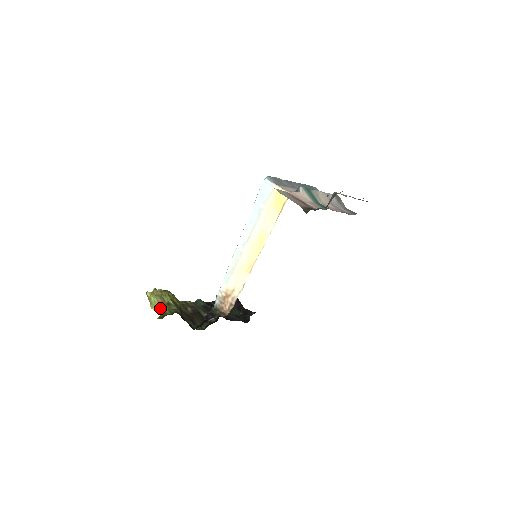
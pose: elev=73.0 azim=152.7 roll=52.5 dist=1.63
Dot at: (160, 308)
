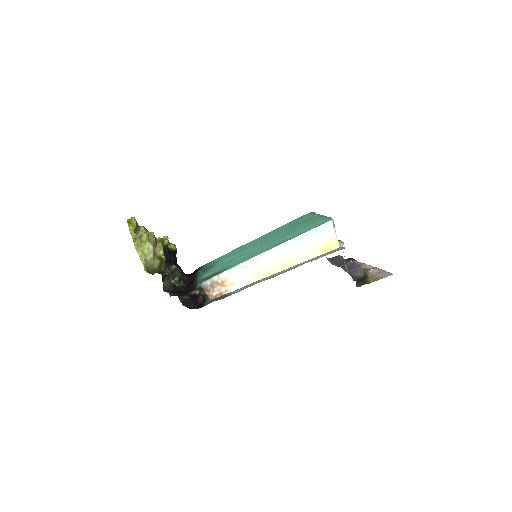
Dot at: (151, 259)
